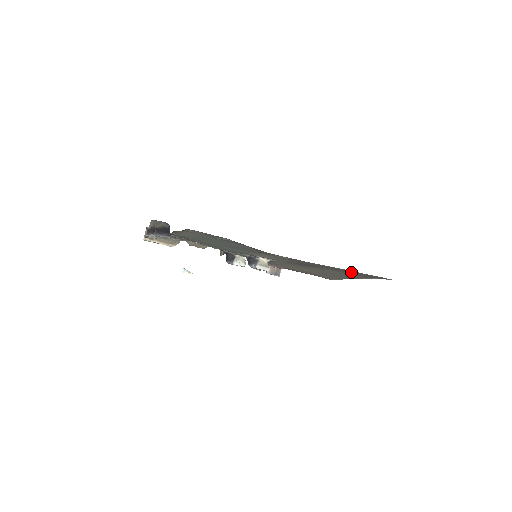
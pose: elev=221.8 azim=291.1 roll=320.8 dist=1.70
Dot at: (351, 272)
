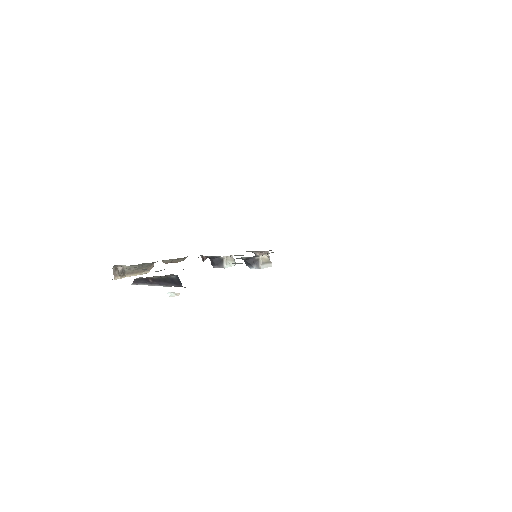
Dot at: occluded
